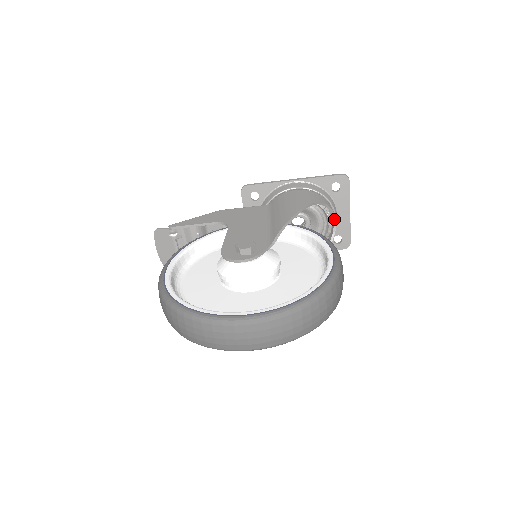
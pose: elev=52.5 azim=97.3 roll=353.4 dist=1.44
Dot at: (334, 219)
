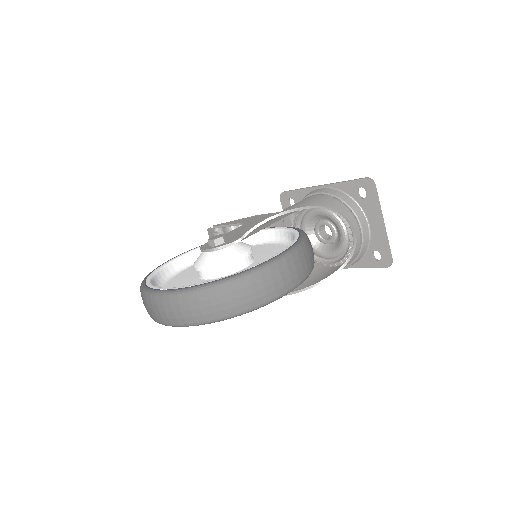
Dot at: (353, 228)
